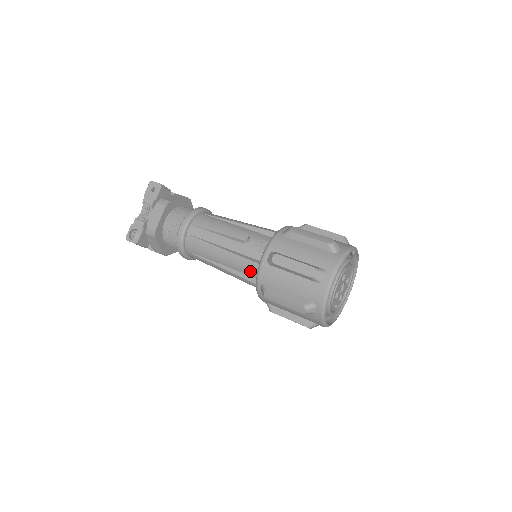
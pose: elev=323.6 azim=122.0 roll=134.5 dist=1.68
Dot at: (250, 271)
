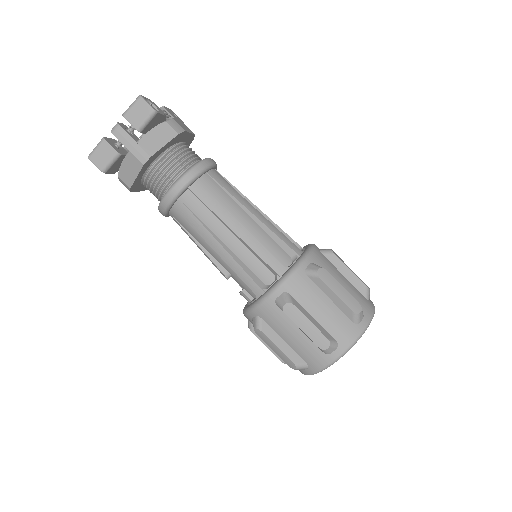
Dot at: occluded
